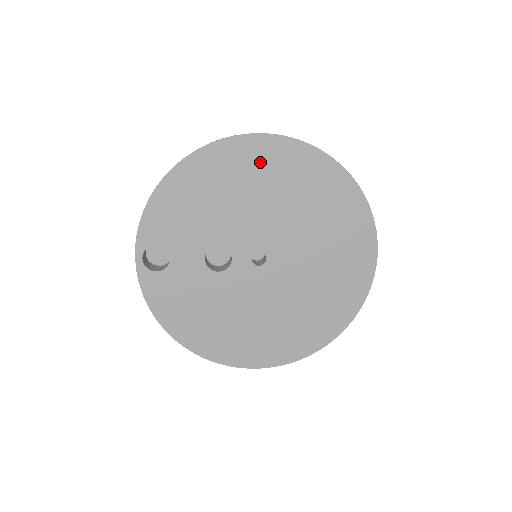
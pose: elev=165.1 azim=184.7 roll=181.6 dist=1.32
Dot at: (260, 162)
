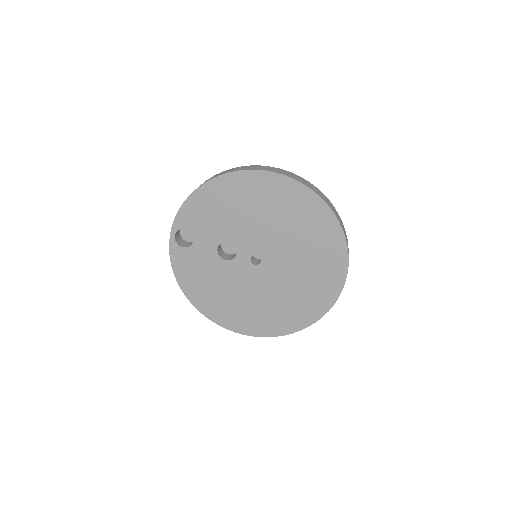
Dot at: (272, 193)
